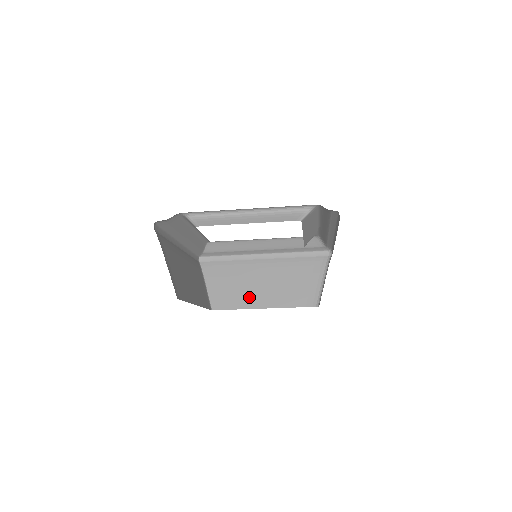
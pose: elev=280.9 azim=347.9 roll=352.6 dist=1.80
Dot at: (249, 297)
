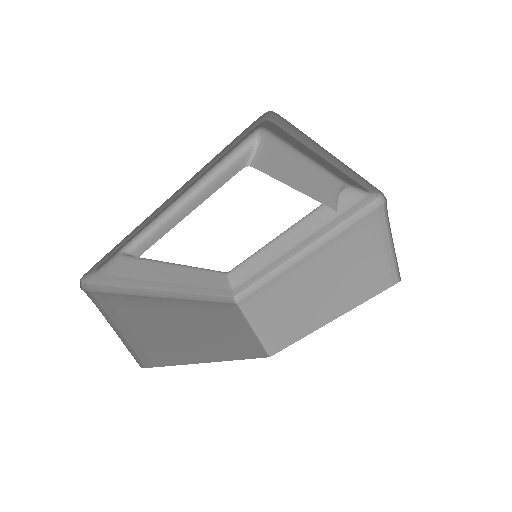
Dot at: (306, 316)
